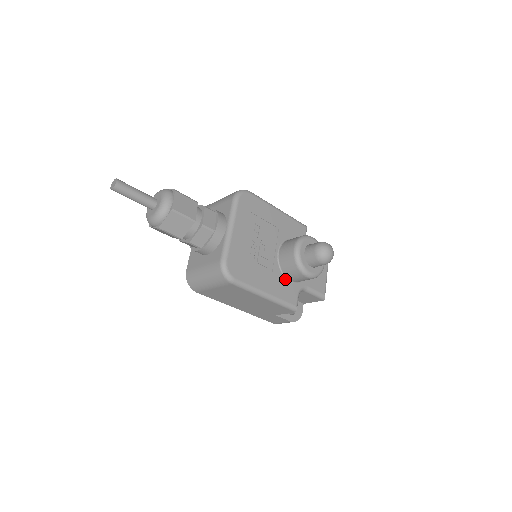
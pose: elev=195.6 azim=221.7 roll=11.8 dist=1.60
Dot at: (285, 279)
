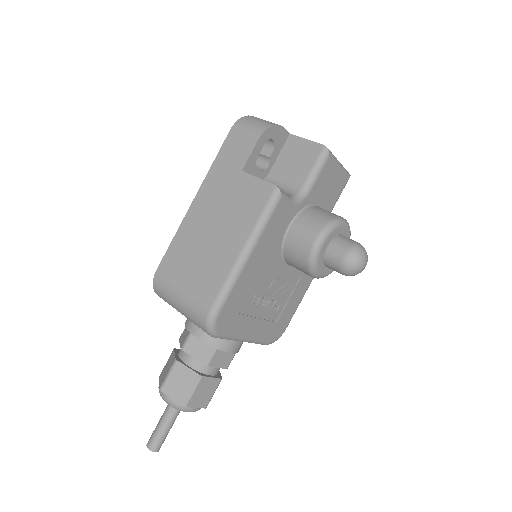
Dot at: occluded
